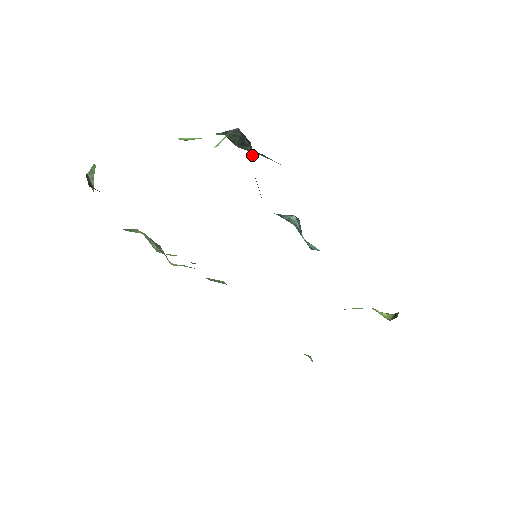
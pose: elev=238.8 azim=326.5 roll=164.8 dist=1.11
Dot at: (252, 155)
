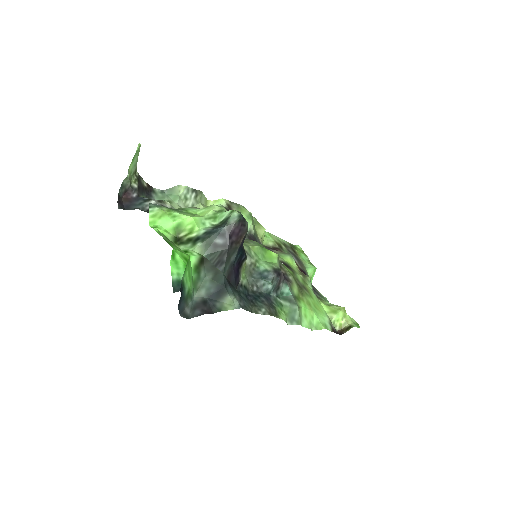
Dot at: (232, 259)
